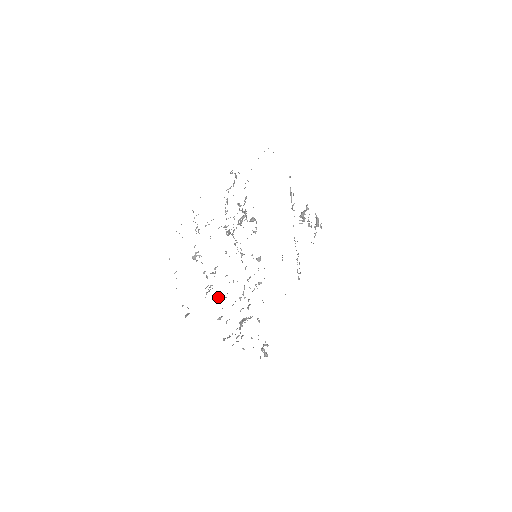
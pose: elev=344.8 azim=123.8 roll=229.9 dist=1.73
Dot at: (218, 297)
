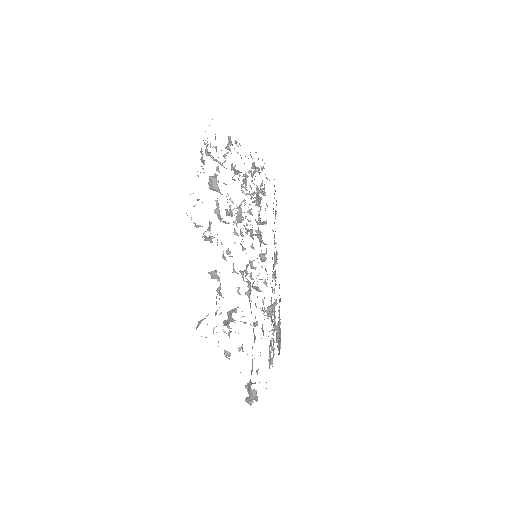
Dot at: (221, 242)
